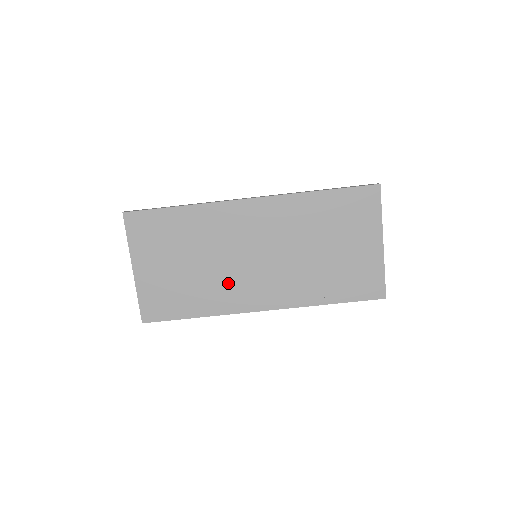
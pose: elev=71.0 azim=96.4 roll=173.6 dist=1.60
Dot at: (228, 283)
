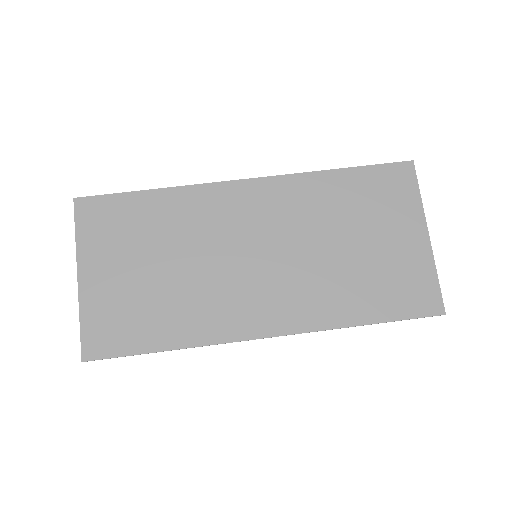
Dot at: (216, 295)
